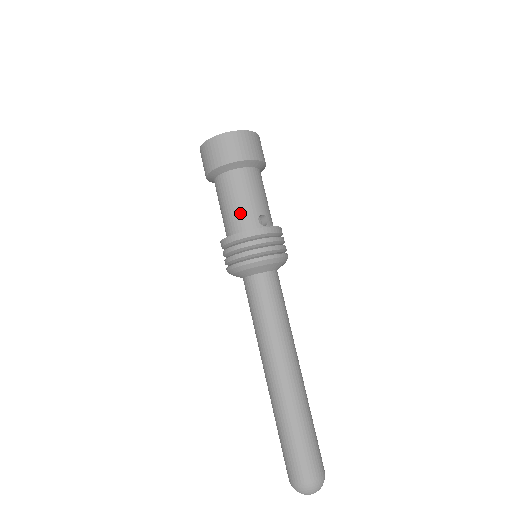
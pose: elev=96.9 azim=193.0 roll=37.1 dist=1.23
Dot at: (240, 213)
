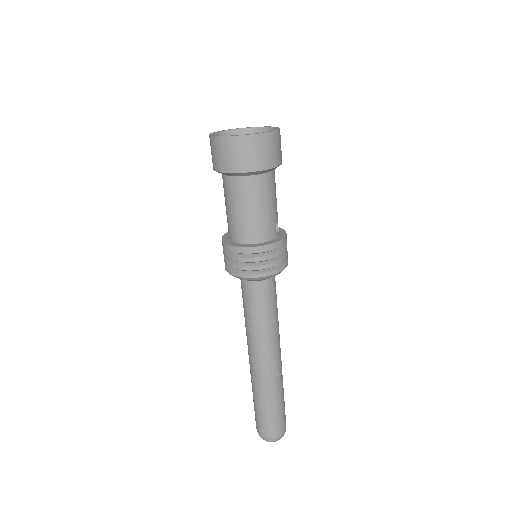
Dot at: (263, 222)
